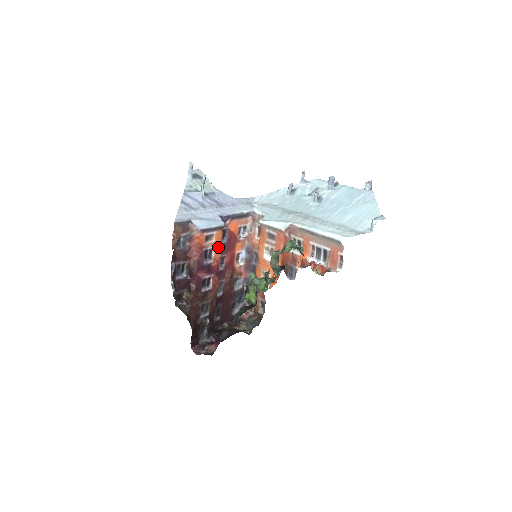
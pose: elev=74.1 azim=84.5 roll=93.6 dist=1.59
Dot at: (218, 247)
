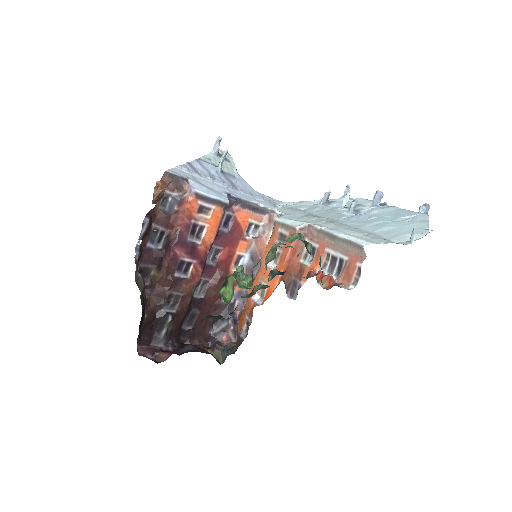
Dot at: (213, 228)
